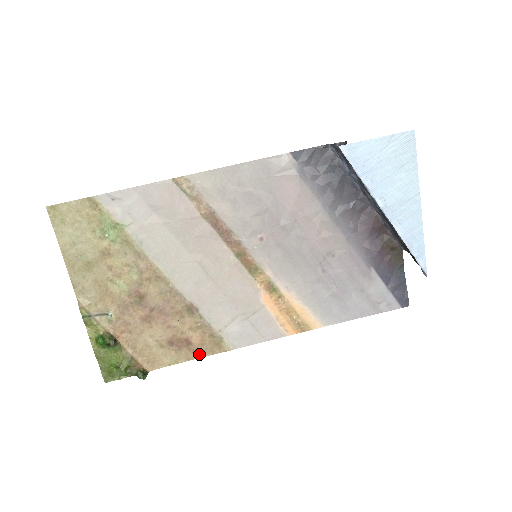
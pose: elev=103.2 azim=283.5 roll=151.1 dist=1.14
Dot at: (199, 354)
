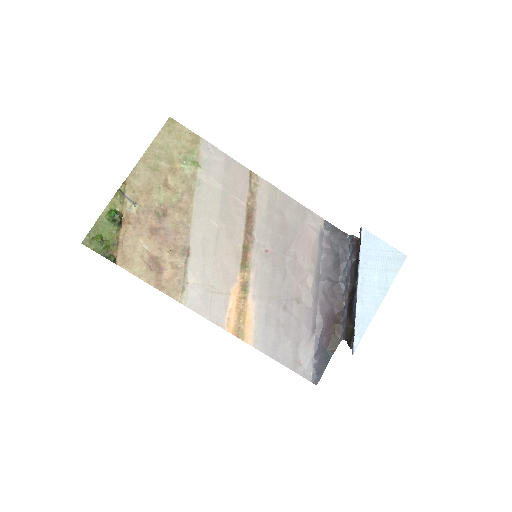
Dot at: (159, 286)
